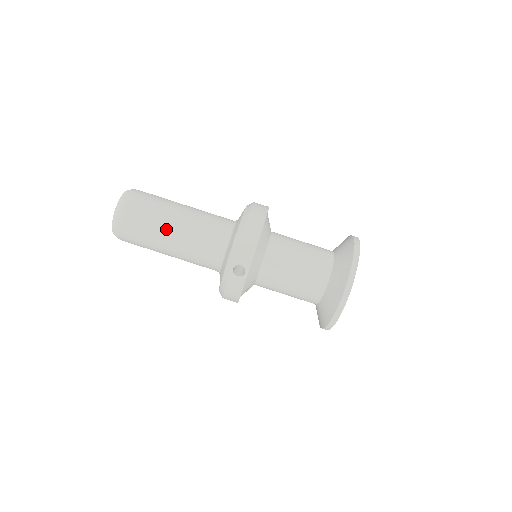
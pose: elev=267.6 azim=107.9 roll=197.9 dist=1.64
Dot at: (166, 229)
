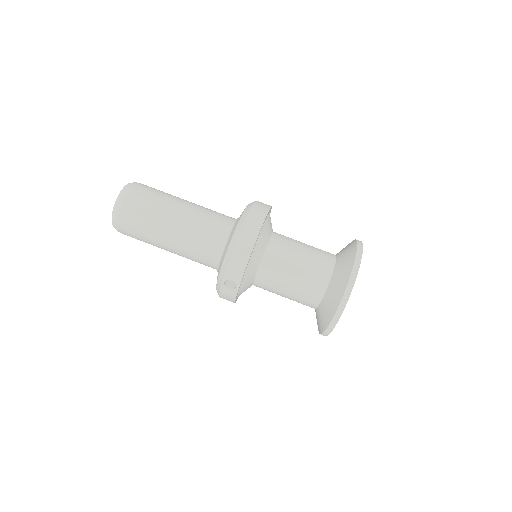
Dot at: (162, 233)
